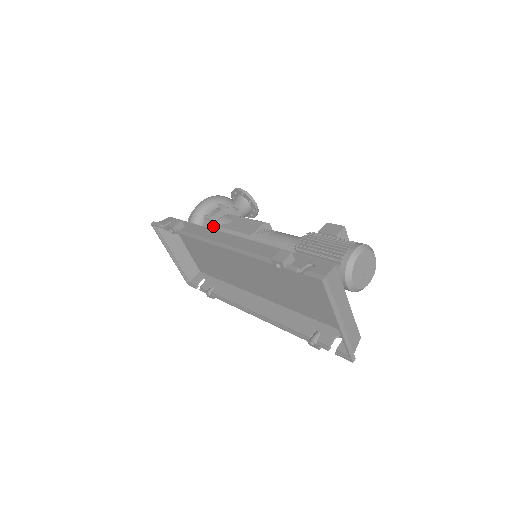
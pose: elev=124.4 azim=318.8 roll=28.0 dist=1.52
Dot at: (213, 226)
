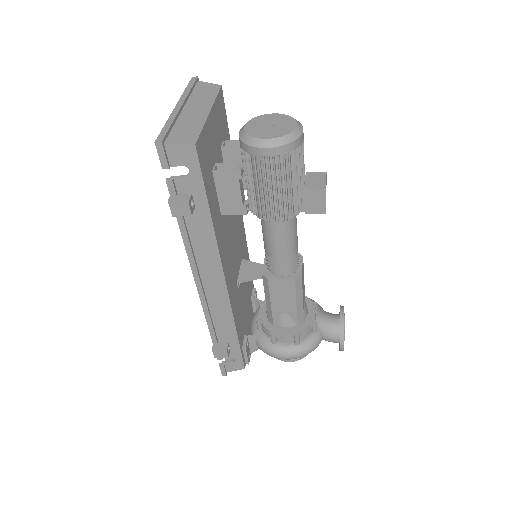
Dot at: occluded
